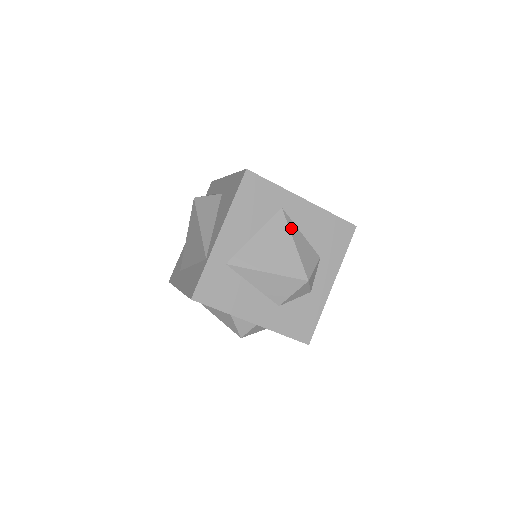
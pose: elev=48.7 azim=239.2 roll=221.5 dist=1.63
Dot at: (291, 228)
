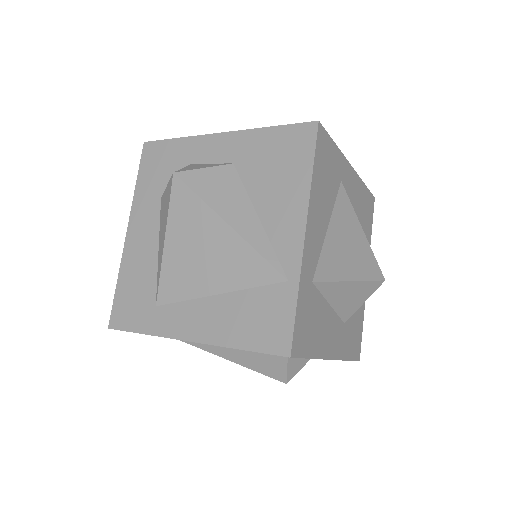
Dot at: (353, 210)
